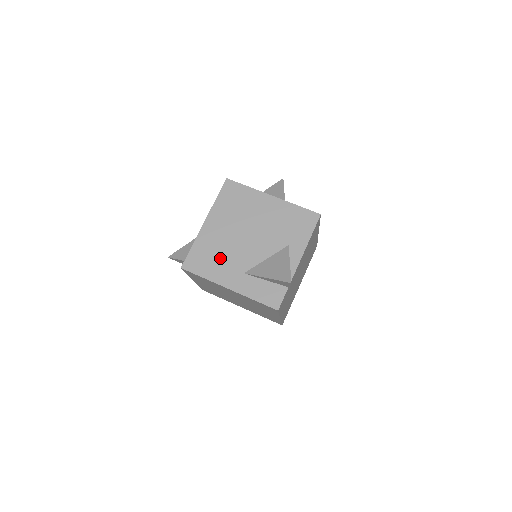
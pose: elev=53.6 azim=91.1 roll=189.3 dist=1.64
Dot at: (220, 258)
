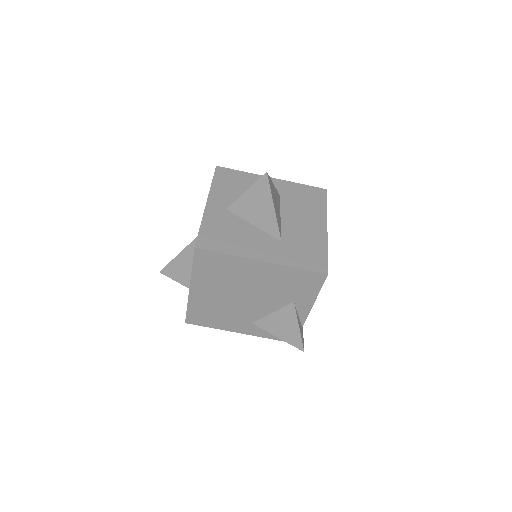
Dot at: (222, 315)
